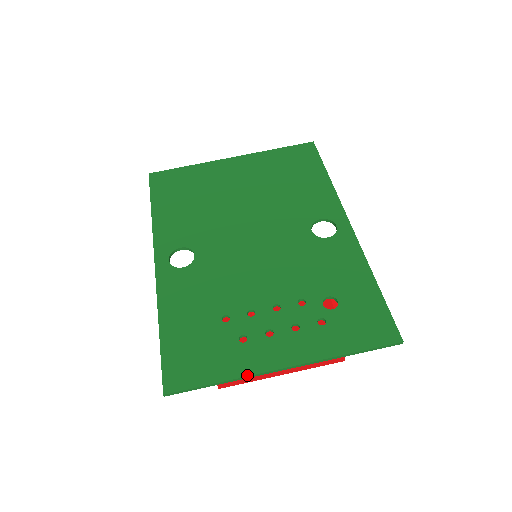
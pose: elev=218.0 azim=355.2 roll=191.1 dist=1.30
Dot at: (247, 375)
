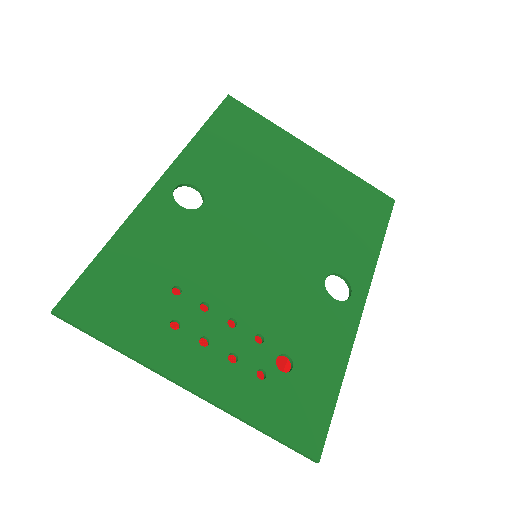
Dot at: (147, 364)
